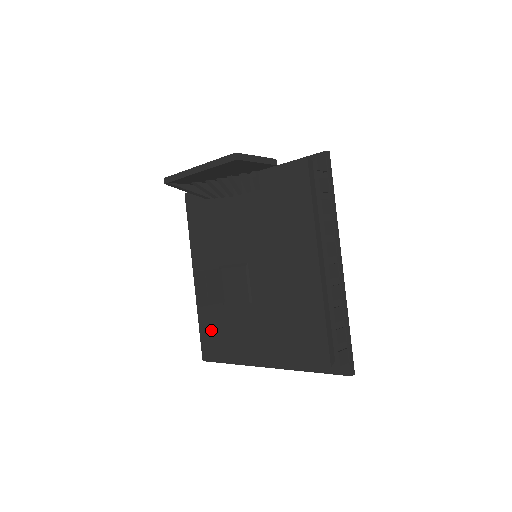
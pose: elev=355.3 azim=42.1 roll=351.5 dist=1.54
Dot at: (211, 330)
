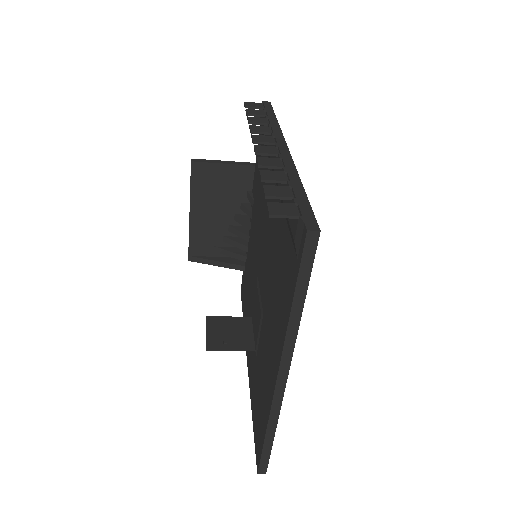
Dot at: (256, 409)
